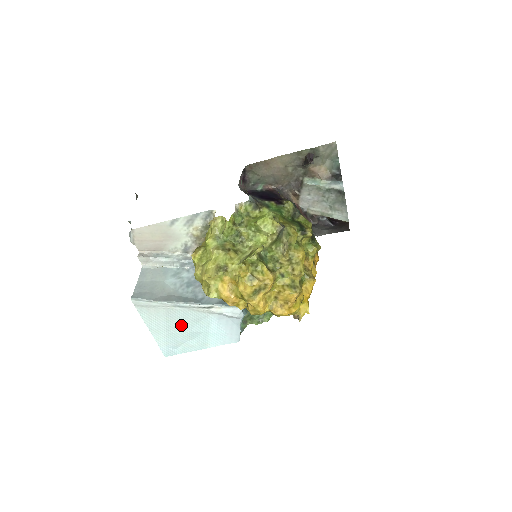
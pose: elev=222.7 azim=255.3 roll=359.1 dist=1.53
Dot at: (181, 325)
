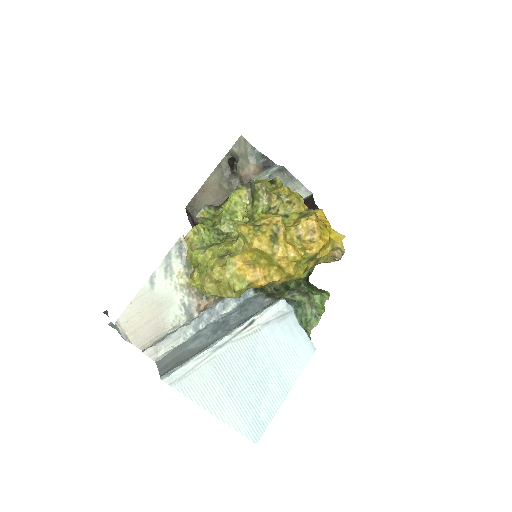
Dot at: (240, 375)
